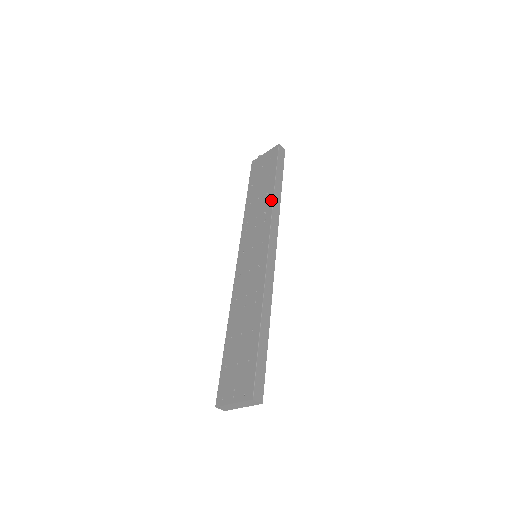
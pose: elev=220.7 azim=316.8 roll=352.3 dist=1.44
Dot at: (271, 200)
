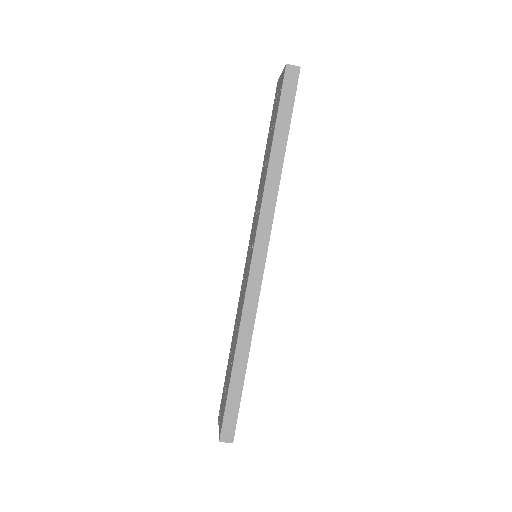
Dot at: (264, 179)
